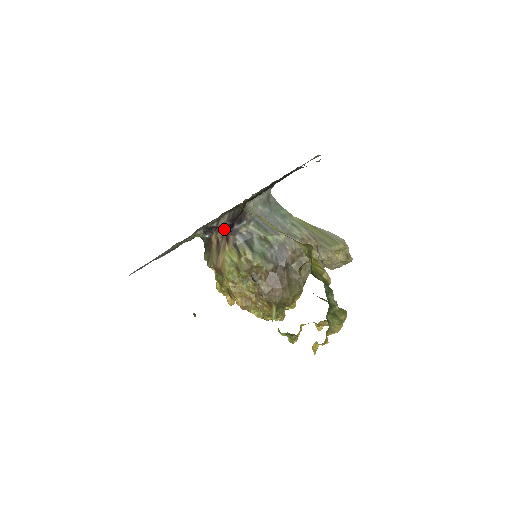
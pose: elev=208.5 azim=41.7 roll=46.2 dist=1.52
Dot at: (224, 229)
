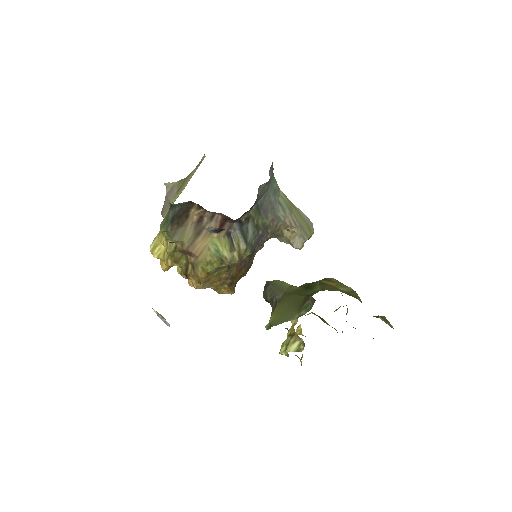
Dot at: (227, 216)
